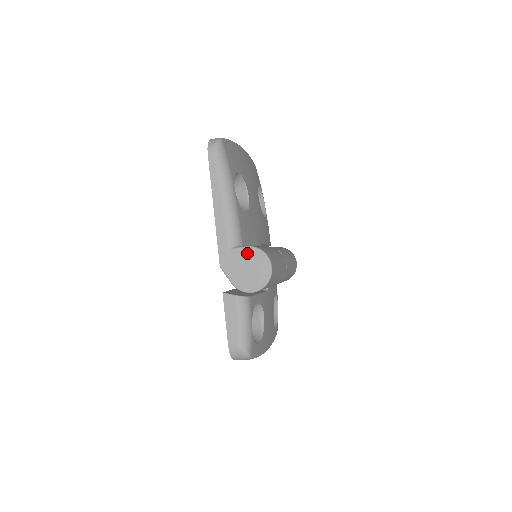
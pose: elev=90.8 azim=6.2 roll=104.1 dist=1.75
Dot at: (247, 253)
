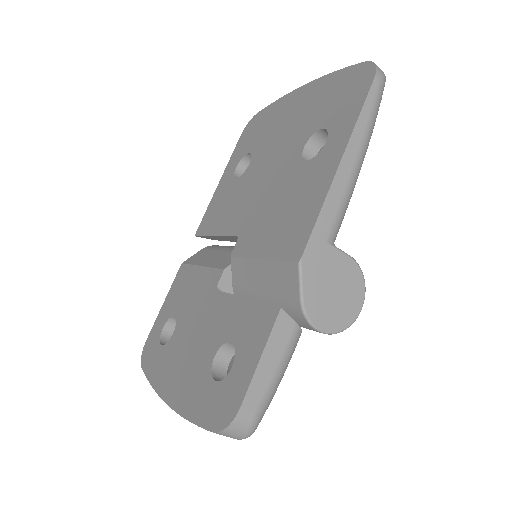
Dot at: (346, 266)
